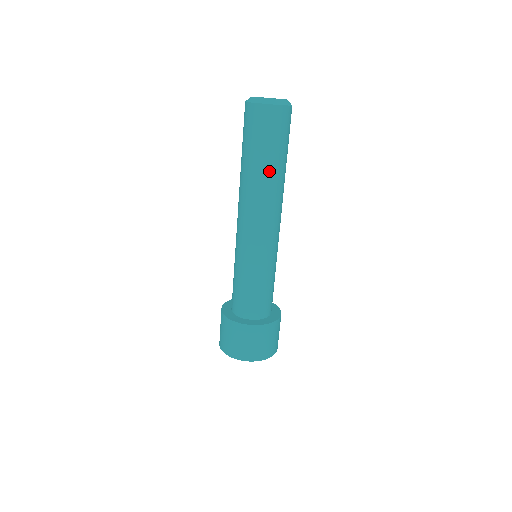
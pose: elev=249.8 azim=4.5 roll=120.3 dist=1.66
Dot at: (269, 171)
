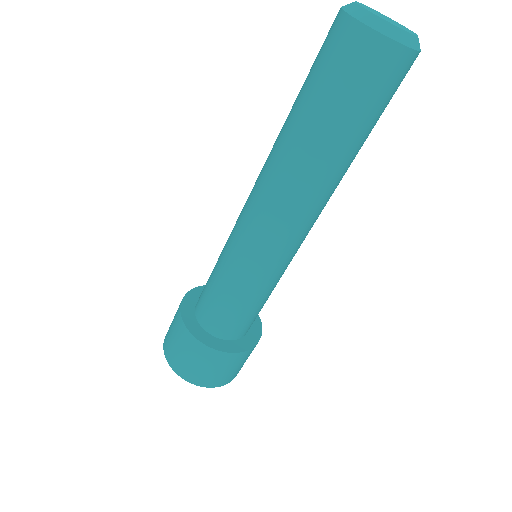
Dot at: (316, 147)
